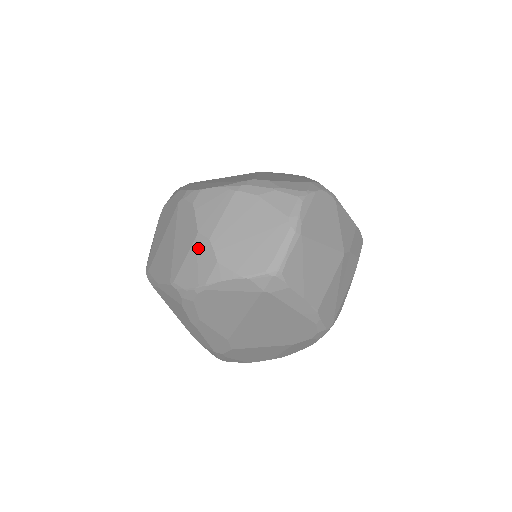
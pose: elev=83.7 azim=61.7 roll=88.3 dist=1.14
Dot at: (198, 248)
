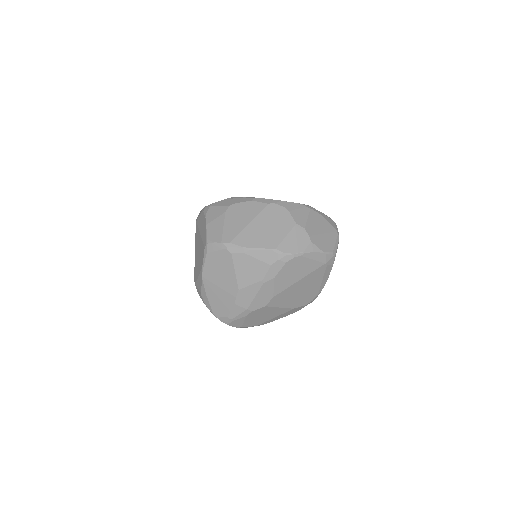
Dot at: (297, 232)
